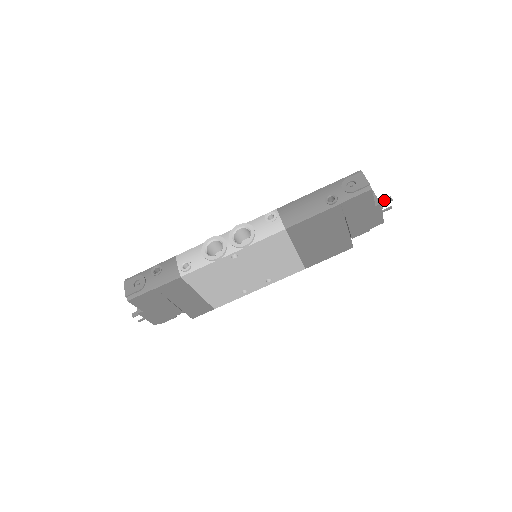
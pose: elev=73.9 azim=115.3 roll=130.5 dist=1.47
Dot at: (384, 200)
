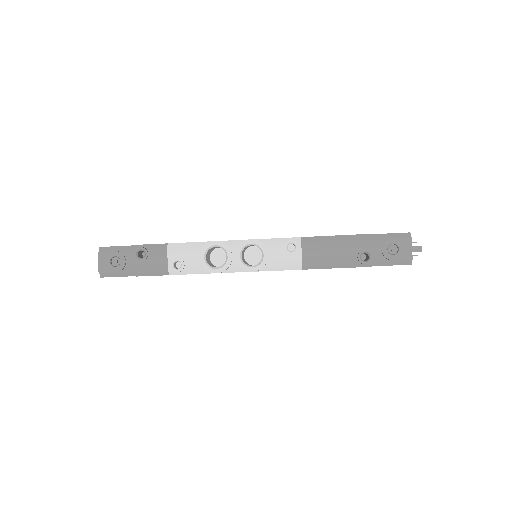
Dot at: (414, 248)
